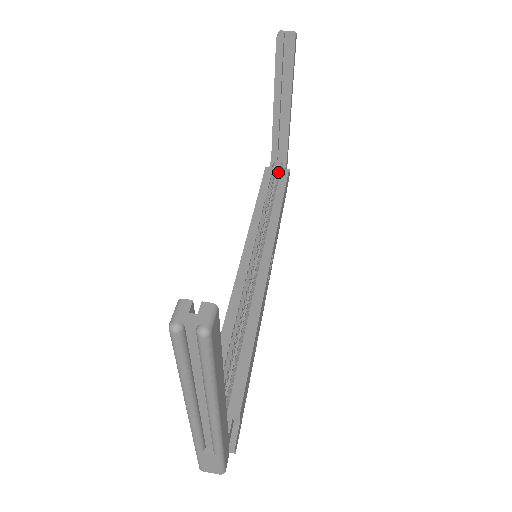
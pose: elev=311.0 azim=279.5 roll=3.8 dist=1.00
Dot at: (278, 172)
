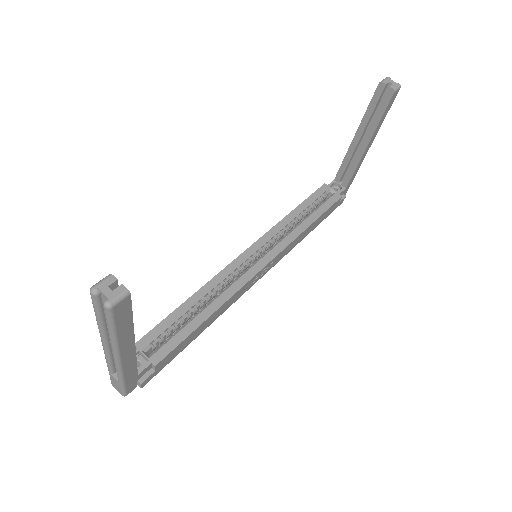
Dot at: (332, 194)
